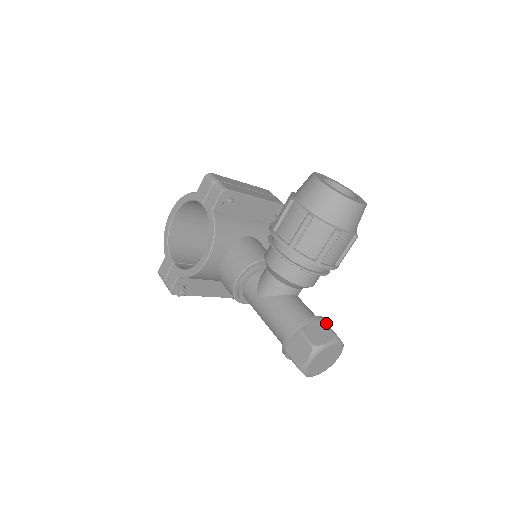
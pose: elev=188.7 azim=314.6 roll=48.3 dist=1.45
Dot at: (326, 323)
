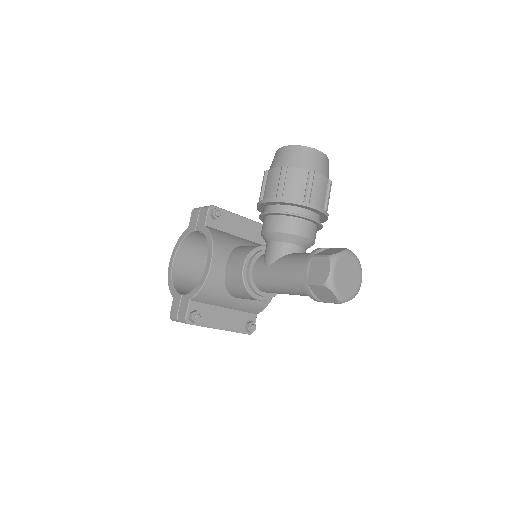
Dot at: occluded
